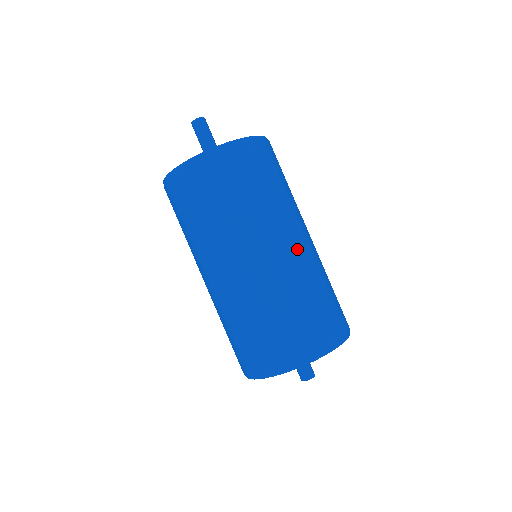
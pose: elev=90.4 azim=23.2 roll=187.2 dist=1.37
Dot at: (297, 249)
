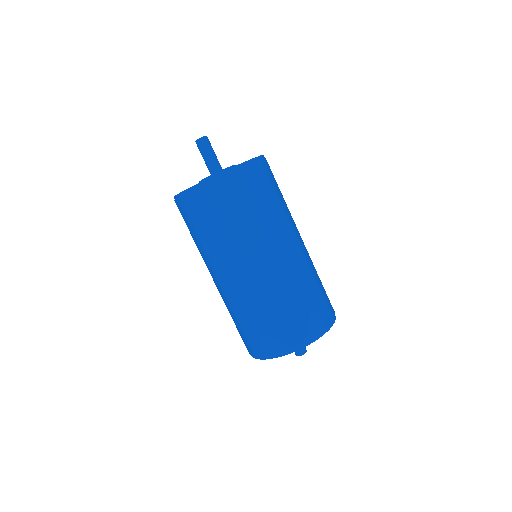
Dot at: (299, 250)
